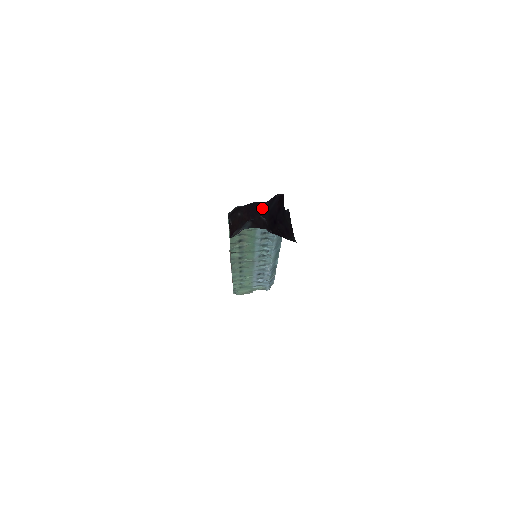
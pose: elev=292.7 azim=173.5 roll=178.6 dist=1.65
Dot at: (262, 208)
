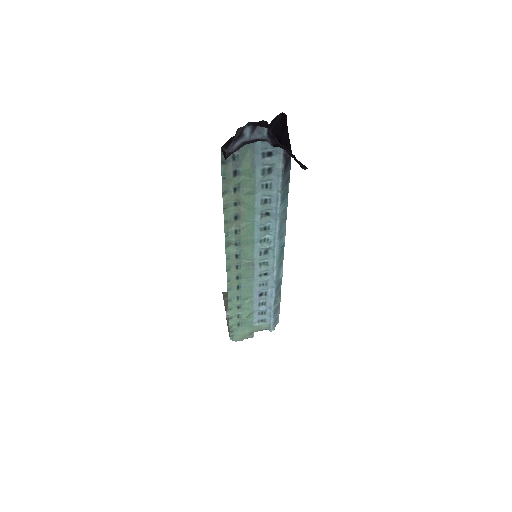
Dot at: occluded
